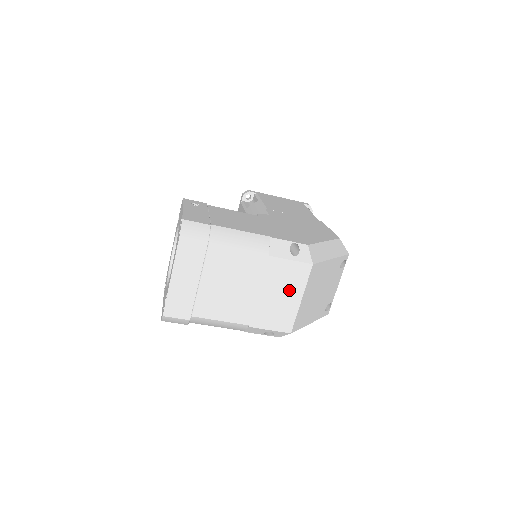
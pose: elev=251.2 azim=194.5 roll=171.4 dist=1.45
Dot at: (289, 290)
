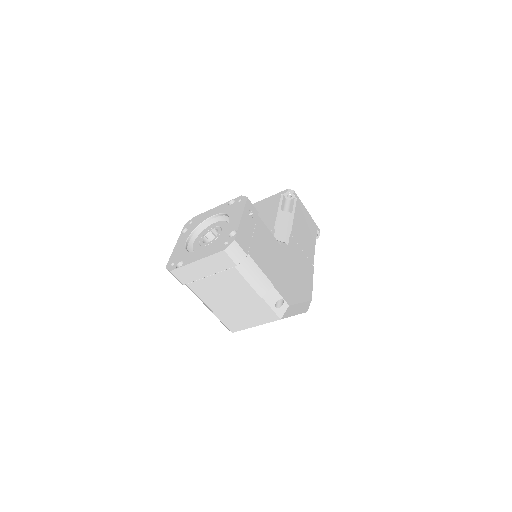
Dot at: (254, 318)
